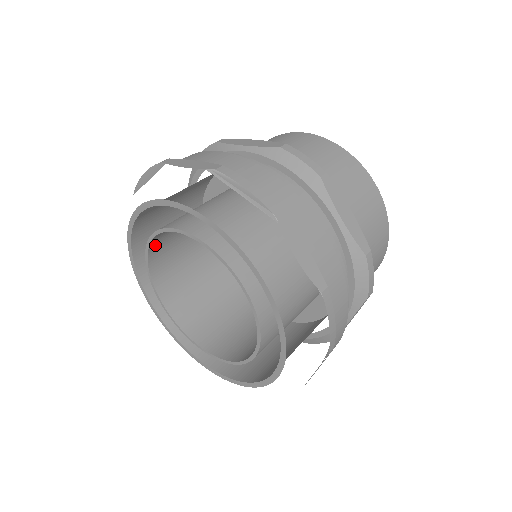
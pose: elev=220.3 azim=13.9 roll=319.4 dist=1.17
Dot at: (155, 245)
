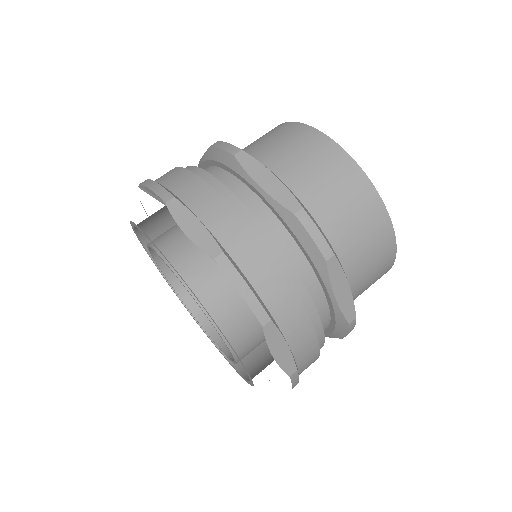
Dot at: (169, 269)
